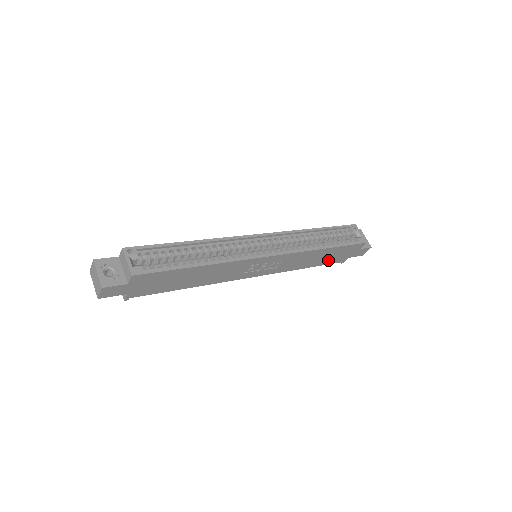
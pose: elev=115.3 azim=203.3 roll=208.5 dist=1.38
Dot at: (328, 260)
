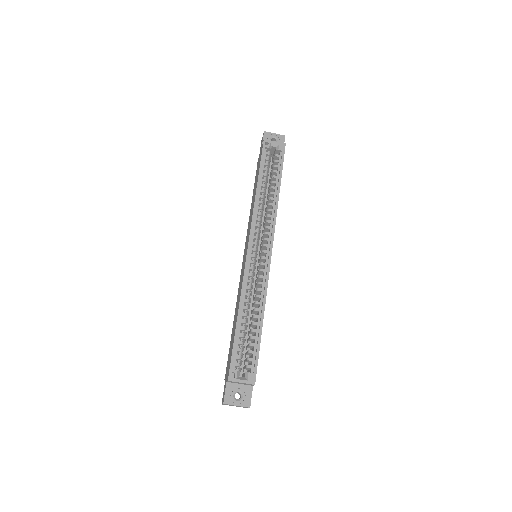
Dot at: occluded
